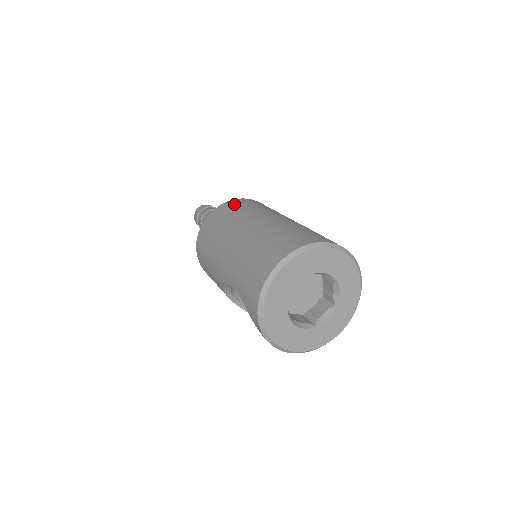
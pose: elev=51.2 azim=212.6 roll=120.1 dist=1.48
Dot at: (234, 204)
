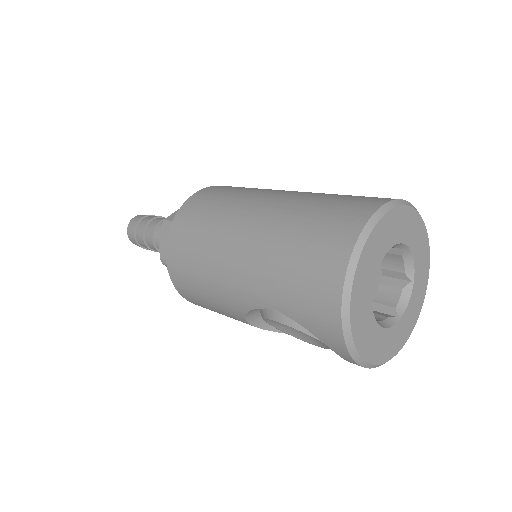
Dot at: (203, 198)
